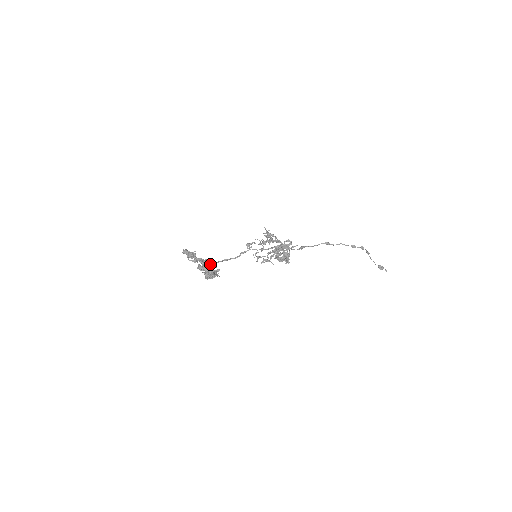
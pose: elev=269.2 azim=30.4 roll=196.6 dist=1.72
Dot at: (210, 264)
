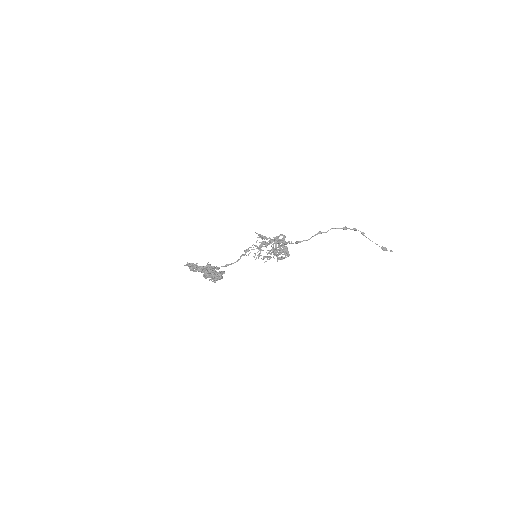
Dot at: (213, 267)
